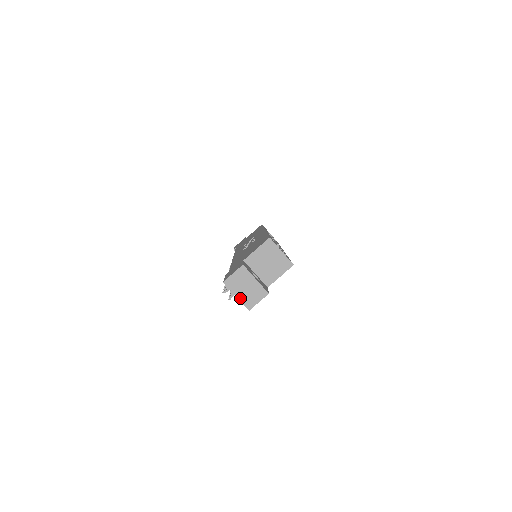
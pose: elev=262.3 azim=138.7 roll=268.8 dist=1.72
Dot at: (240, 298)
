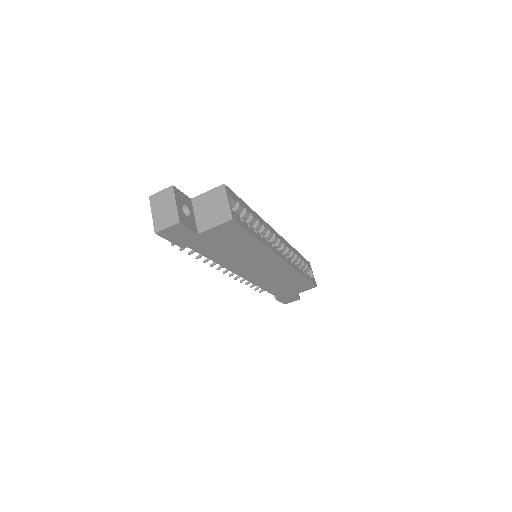
Dot at: (154, 217)
